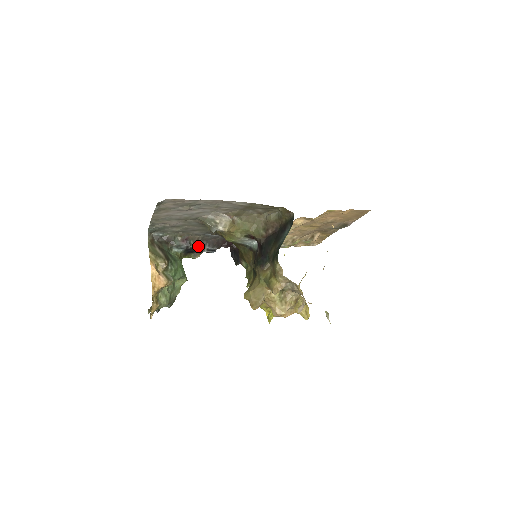
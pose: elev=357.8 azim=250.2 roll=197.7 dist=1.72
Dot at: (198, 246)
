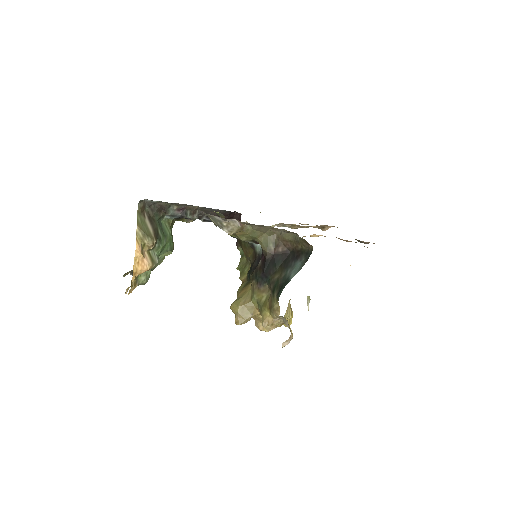
Dot at: (195, 217)
